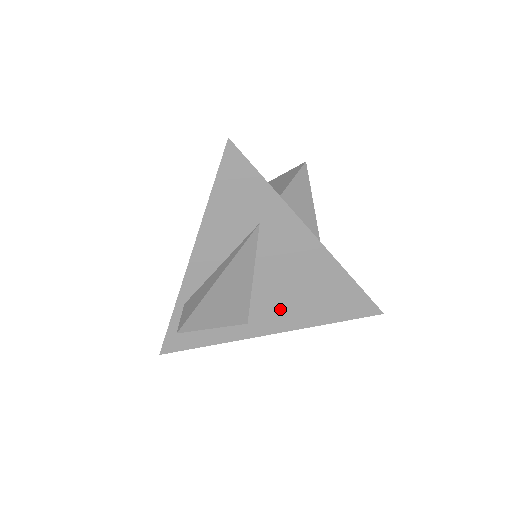
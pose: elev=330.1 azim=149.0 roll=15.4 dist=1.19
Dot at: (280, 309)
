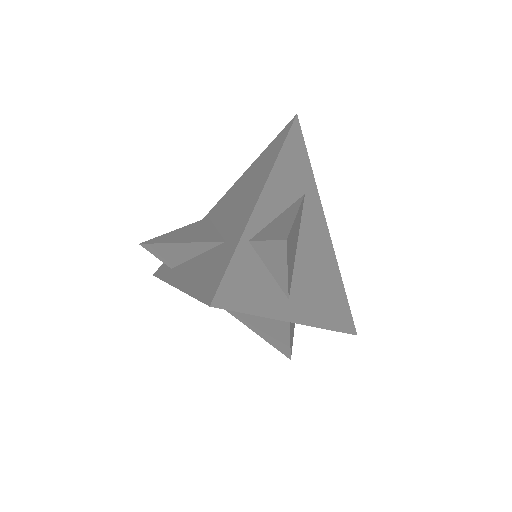
Dot at: (309, 294)
